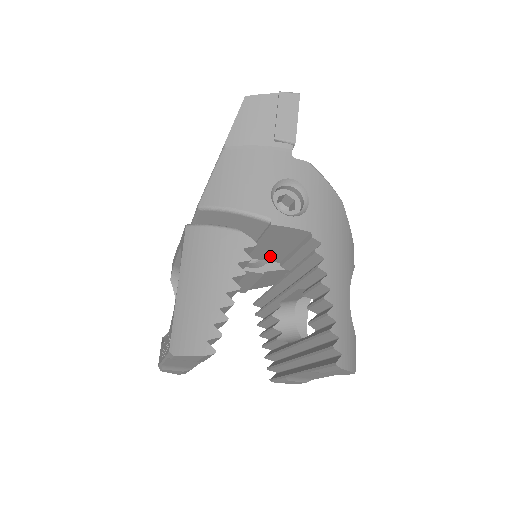
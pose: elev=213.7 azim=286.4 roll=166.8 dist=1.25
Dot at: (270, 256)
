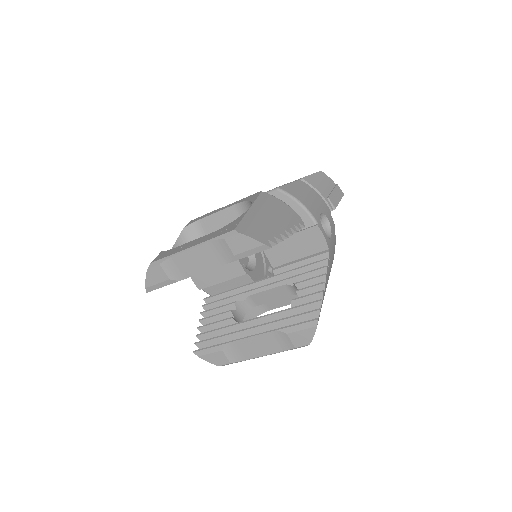
Dot at: (277, 256)
